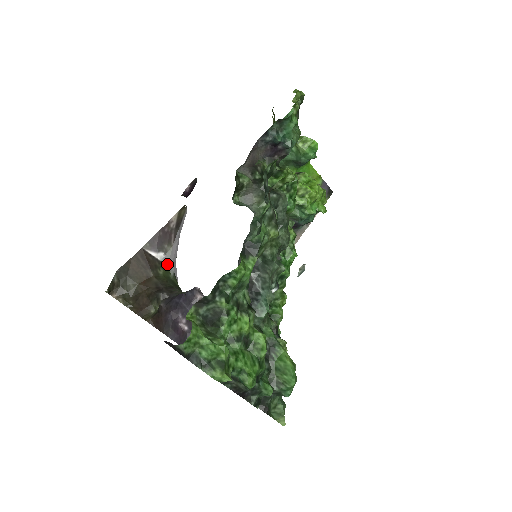
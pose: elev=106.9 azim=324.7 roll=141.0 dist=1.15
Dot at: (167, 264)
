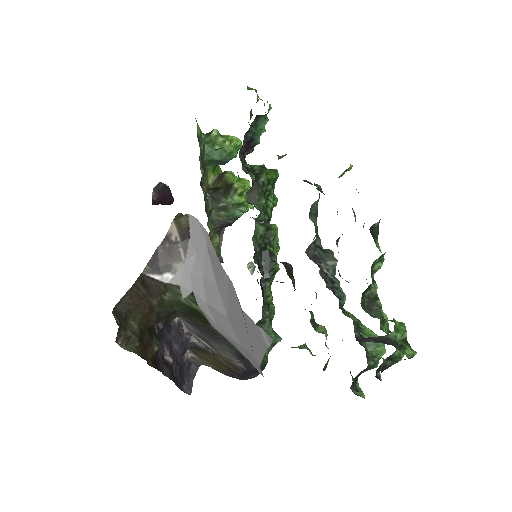
Dot at: (178, 285)
